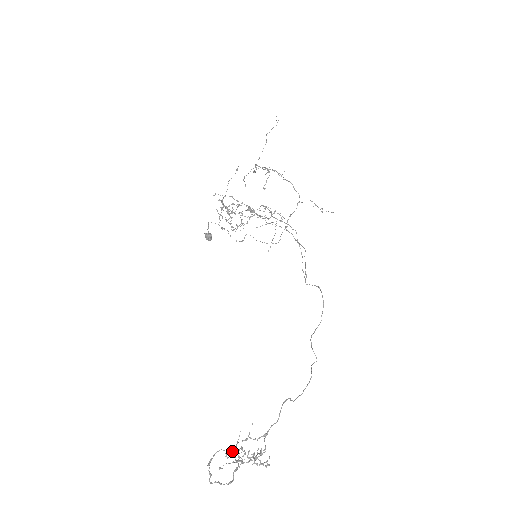
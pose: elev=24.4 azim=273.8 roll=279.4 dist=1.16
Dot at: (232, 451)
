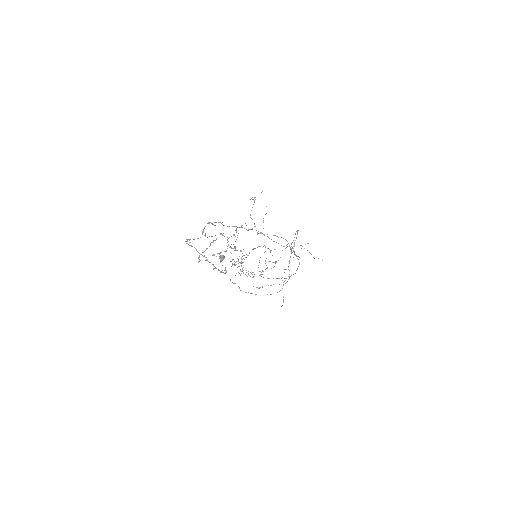
Dot at: occluded
